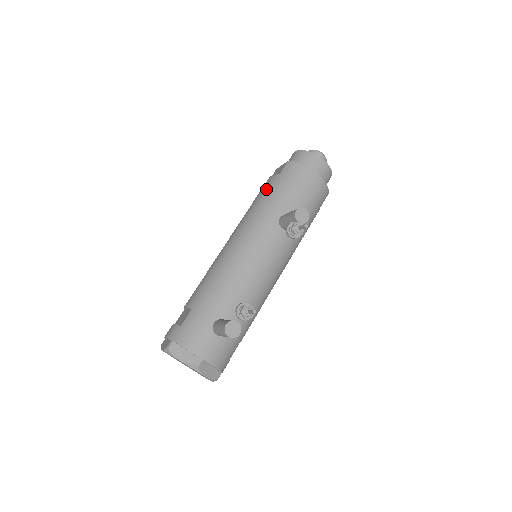
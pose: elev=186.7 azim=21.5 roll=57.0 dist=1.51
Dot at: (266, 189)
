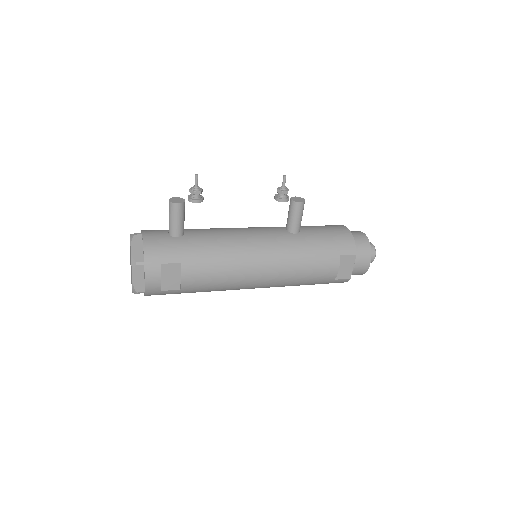
Dot at: occluded
